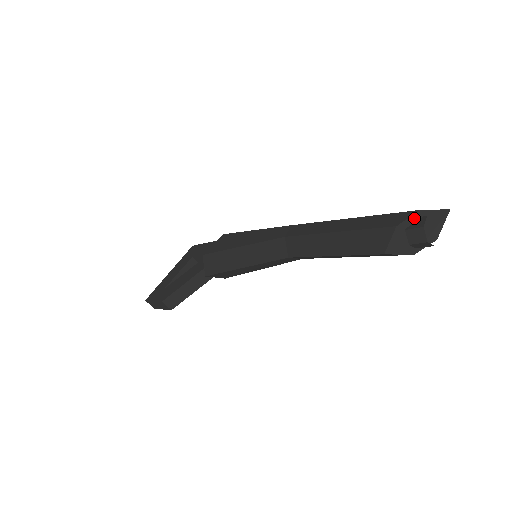
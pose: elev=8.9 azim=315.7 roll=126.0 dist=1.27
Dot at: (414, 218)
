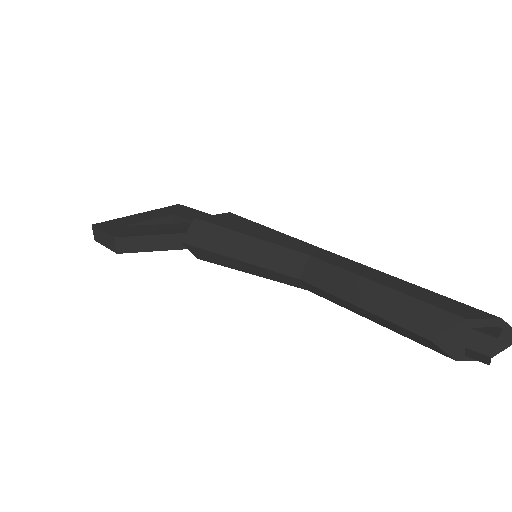
Dot at: (489, 322)
